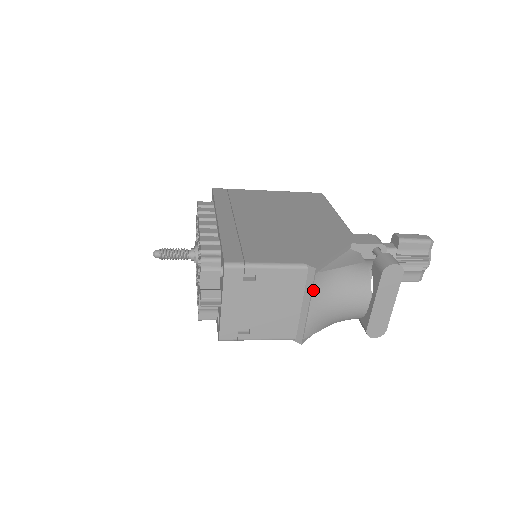
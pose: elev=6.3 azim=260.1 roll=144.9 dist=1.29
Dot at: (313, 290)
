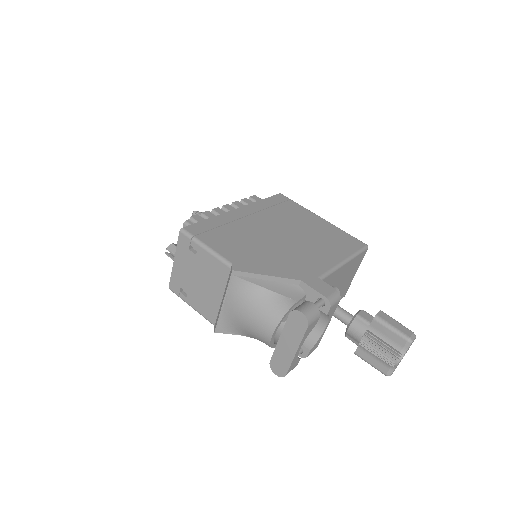
Dot at: (229, 289)
